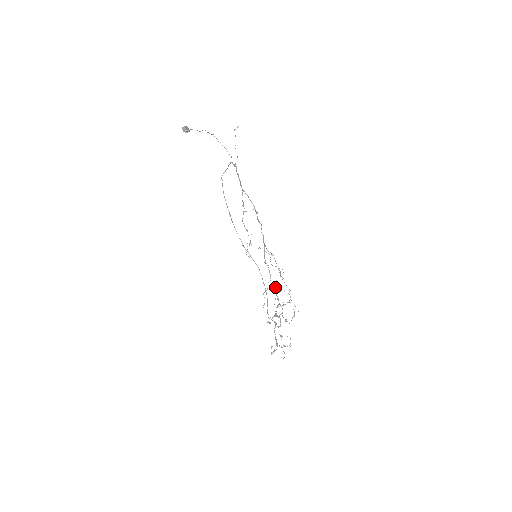
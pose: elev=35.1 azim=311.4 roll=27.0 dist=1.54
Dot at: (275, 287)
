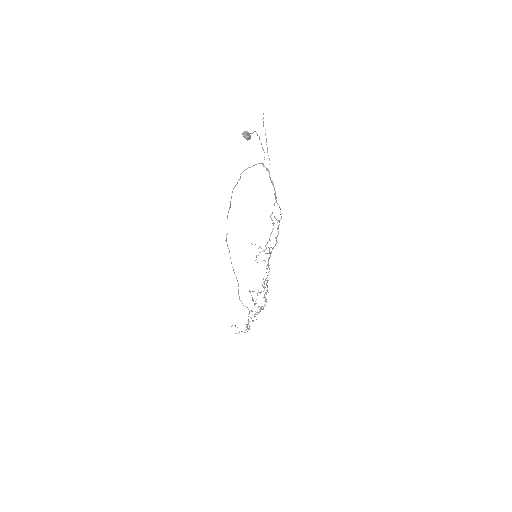
Dot at: occluded
